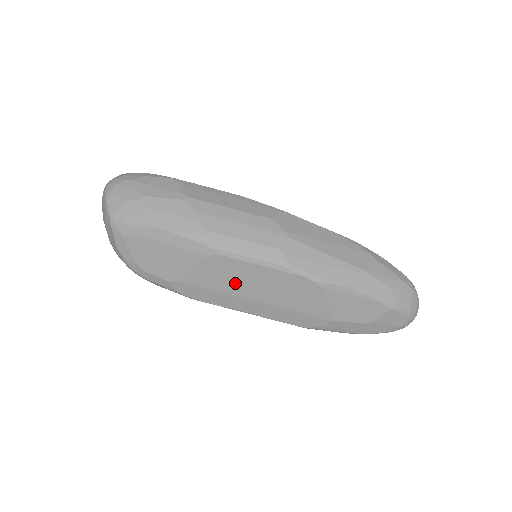
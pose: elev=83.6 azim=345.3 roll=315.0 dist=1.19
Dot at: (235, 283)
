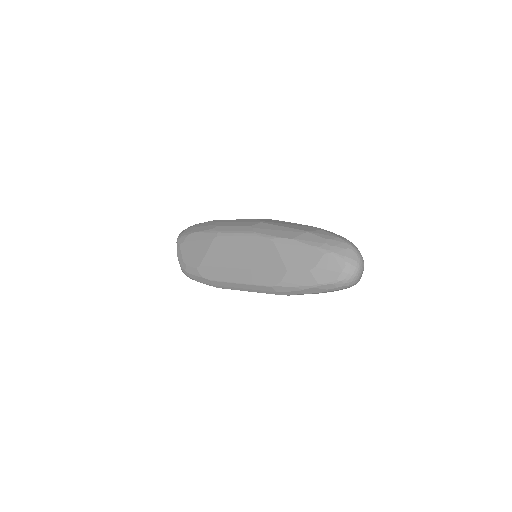
Dot at: (228, 256)
